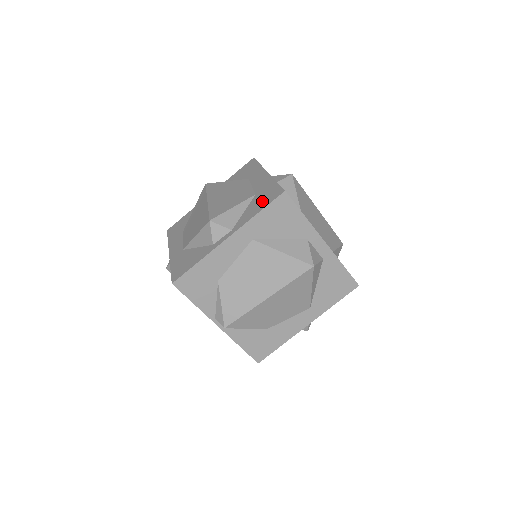
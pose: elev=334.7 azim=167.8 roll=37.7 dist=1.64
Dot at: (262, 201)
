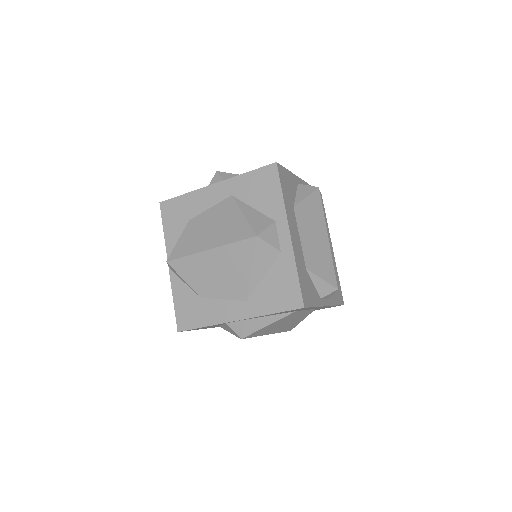
Dot at: occluded
